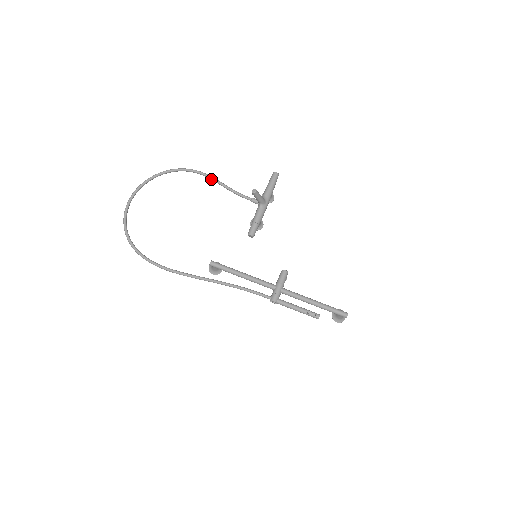
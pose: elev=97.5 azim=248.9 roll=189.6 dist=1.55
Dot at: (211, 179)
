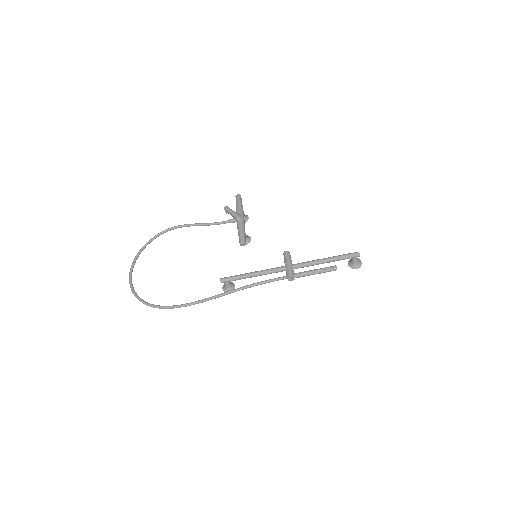
Dot at: (189, 226)
